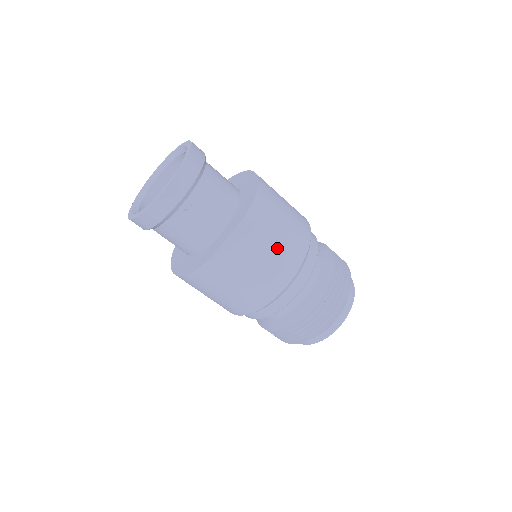
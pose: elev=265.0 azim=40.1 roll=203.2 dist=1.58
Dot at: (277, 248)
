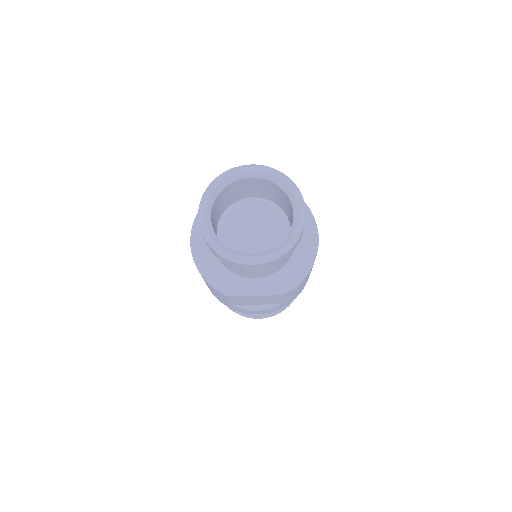
Dot at: (278, 304)
